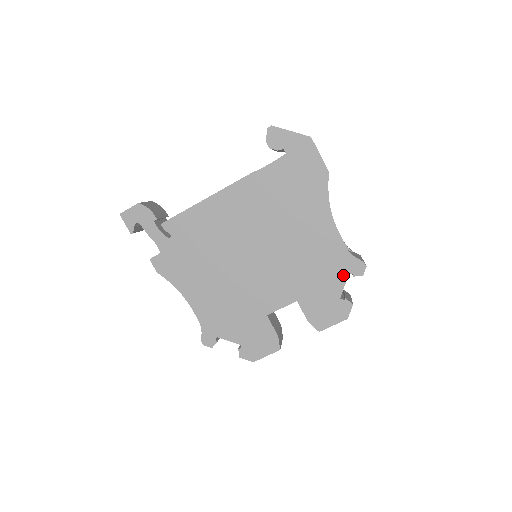
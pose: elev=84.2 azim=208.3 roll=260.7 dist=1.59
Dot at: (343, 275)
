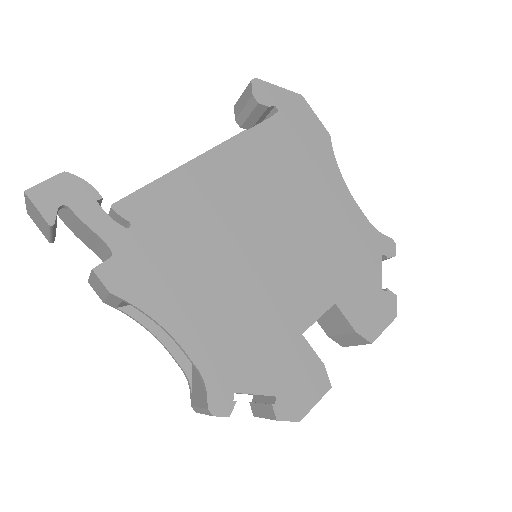
Dot at: (376, 258)
